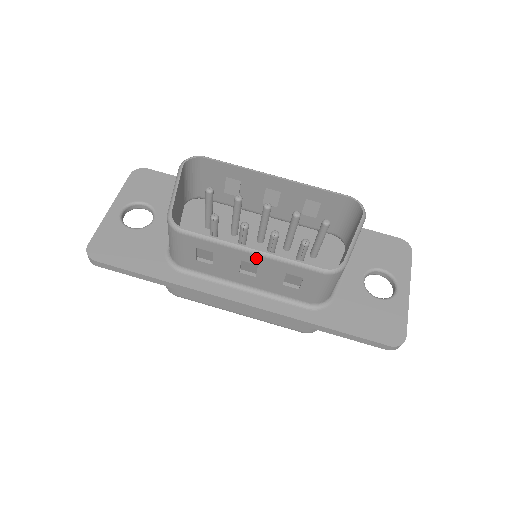
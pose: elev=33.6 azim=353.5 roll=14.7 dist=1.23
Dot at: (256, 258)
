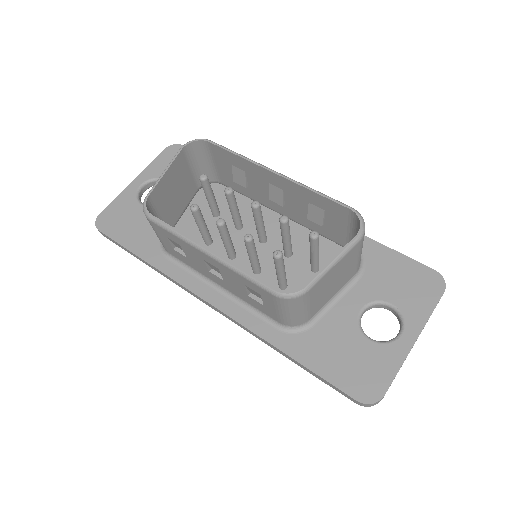
Dot at: (213, 261)
